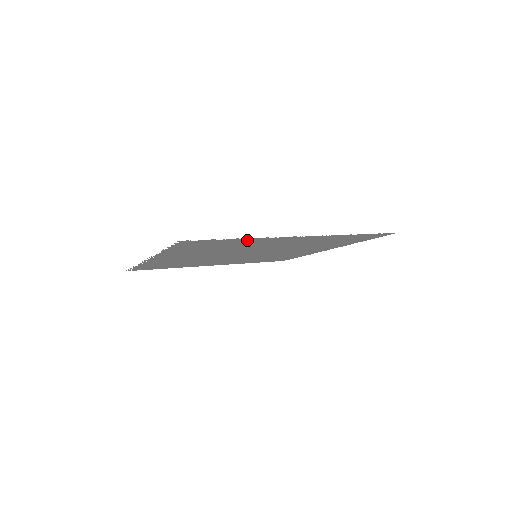
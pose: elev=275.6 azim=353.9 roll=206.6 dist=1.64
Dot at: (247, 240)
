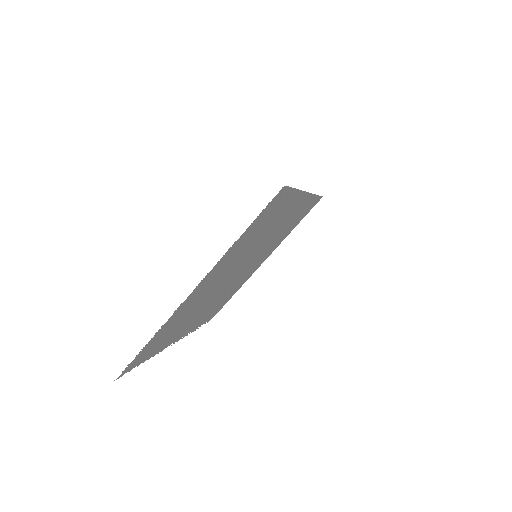
Dot at: (163, 328)
